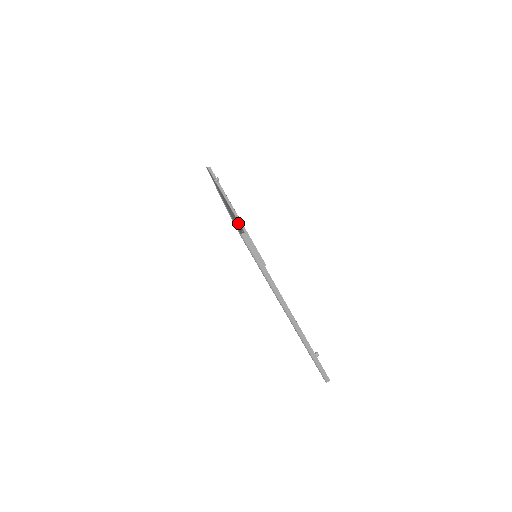
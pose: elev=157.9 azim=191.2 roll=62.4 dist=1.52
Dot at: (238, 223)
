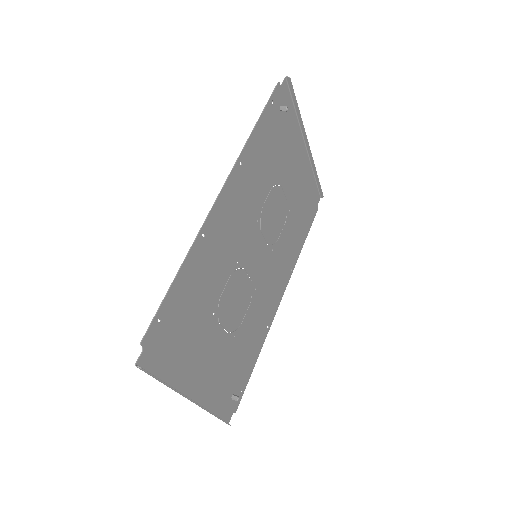
Dot at: (277, 184)
